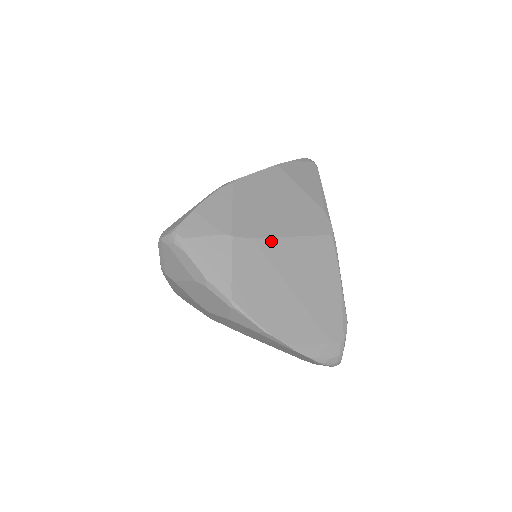
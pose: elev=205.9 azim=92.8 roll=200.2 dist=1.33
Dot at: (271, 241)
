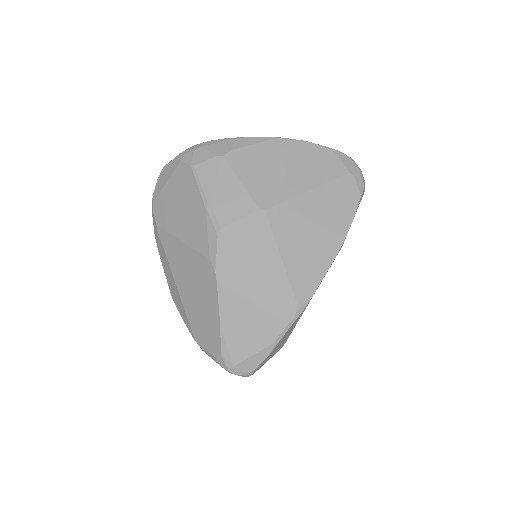
Dot at: occluded
